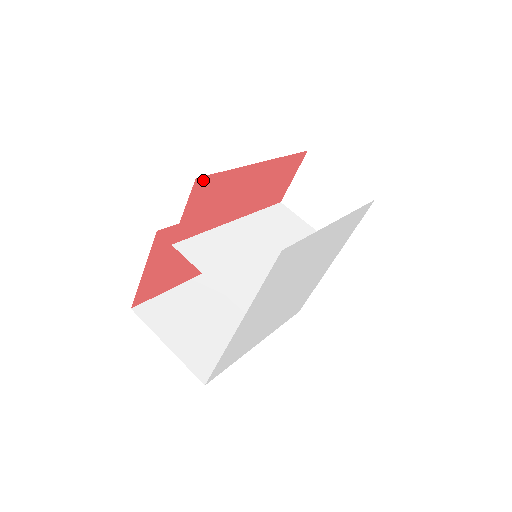
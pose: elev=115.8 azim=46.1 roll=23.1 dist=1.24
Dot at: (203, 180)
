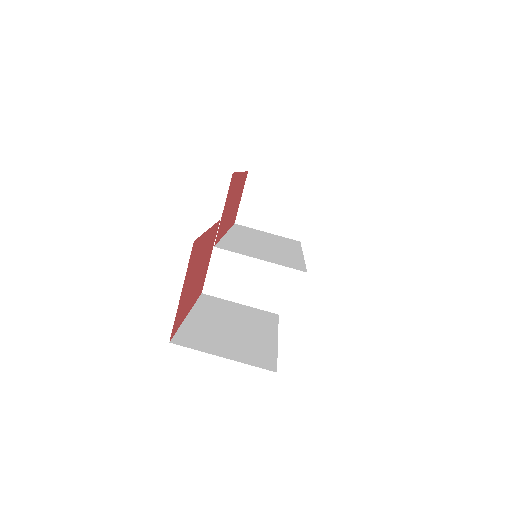
Dot at: (232, 177)
